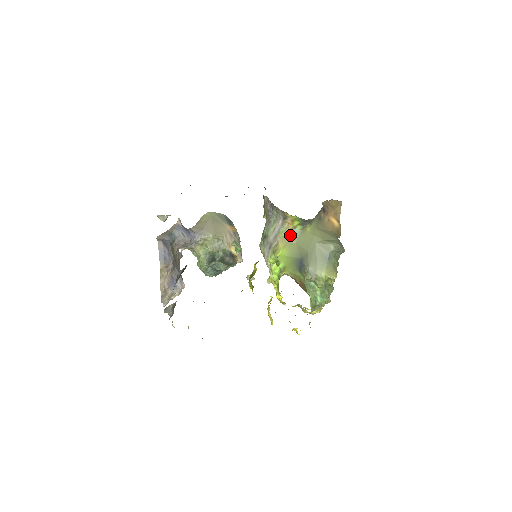
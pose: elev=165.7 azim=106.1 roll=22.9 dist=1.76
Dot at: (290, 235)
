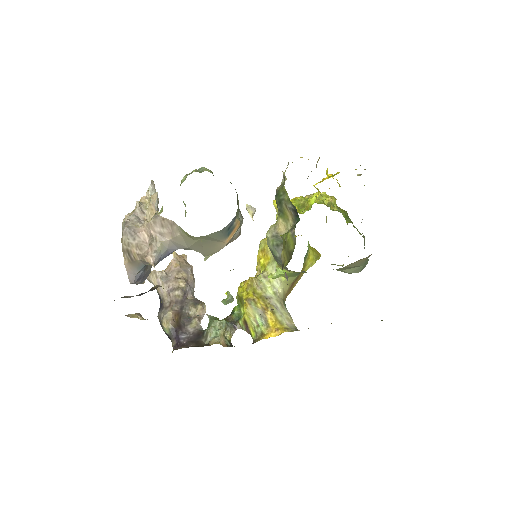
Dot at: occluded
